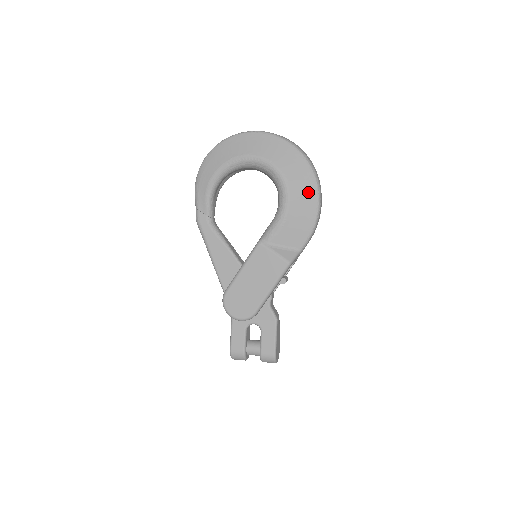
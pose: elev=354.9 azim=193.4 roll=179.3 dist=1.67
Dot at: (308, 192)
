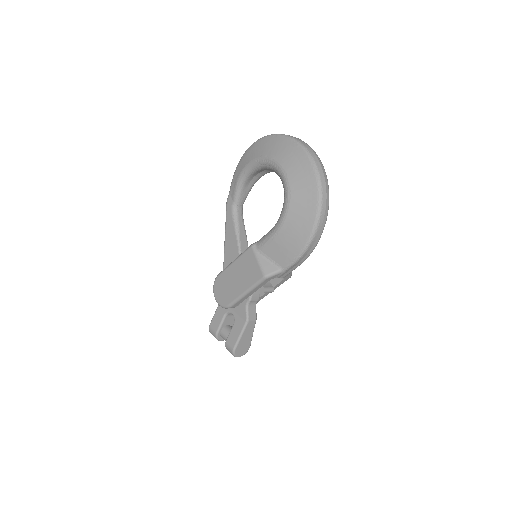
Dot at: (306, 217)
